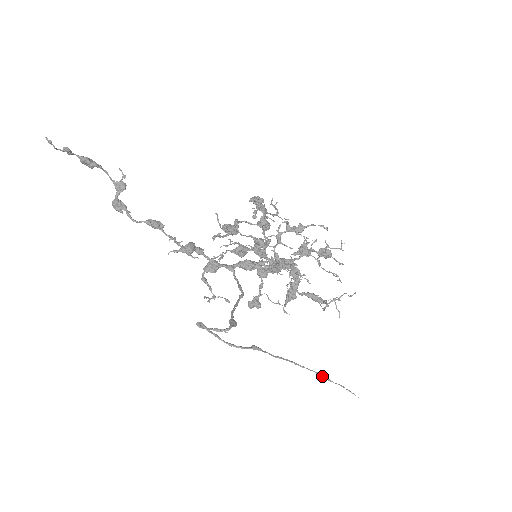
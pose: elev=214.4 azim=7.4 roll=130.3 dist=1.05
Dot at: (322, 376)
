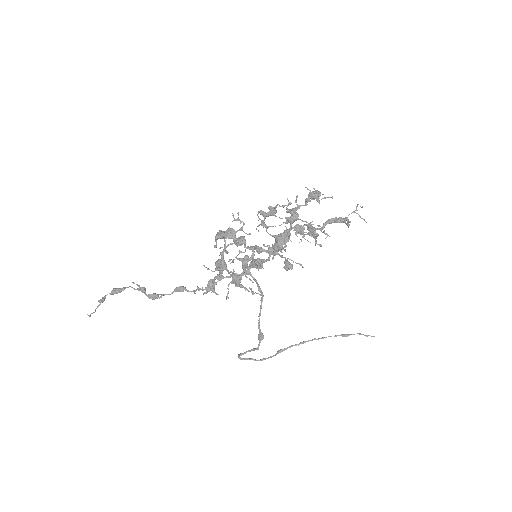
Dot at: occluded
